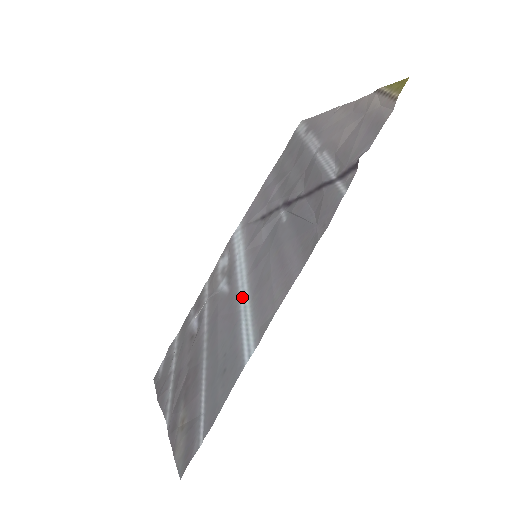
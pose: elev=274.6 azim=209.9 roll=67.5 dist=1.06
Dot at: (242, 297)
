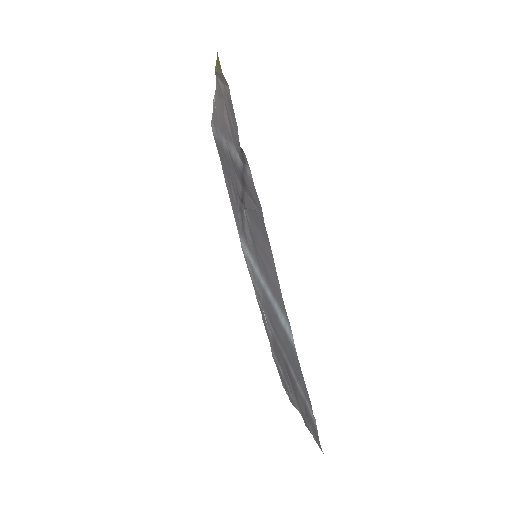
Dot at: (268, 295)
